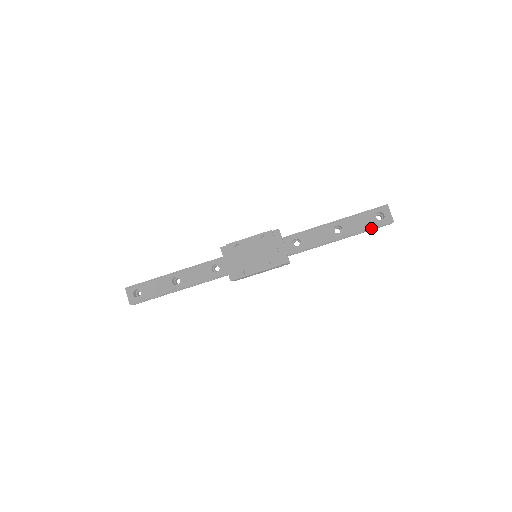
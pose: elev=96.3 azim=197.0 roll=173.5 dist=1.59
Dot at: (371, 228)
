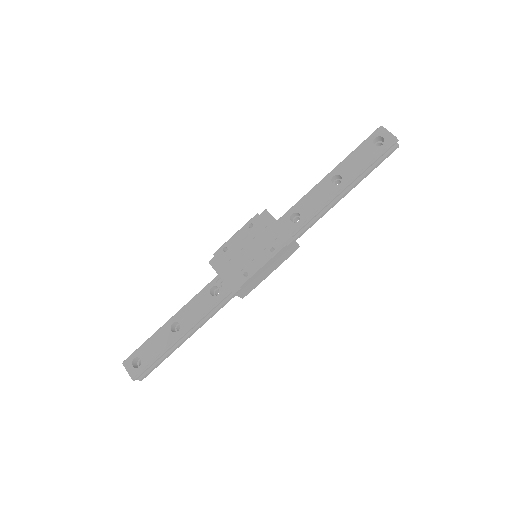
Dot at: (375, 159)
